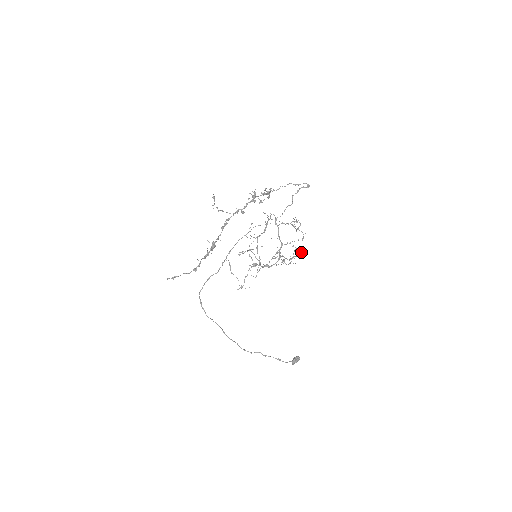
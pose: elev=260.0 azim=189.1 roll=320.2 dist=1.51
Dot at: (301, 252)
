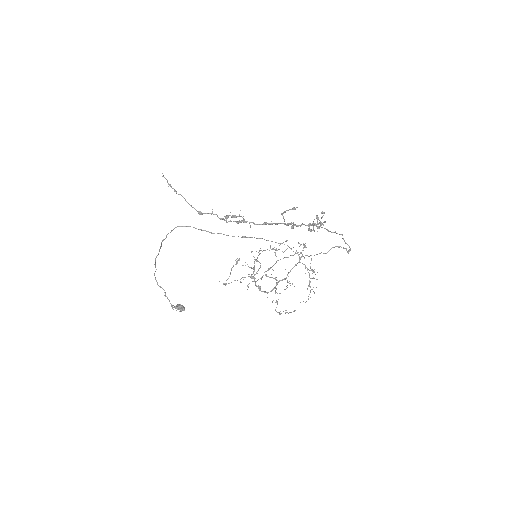
Dot at: (294, 311)
